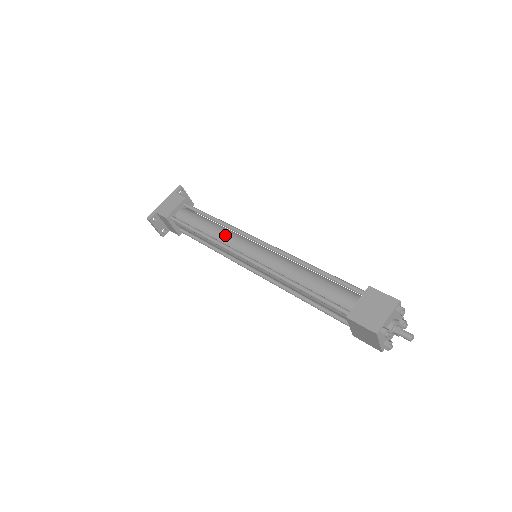
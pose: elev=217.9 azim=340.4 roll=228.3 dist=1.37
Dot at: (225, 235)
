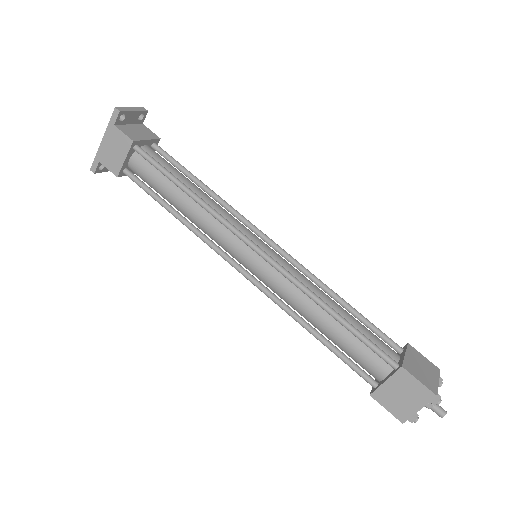
Dot at: (208, 227)
